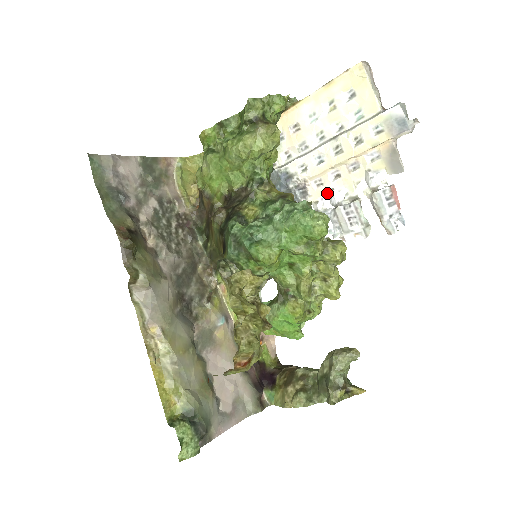
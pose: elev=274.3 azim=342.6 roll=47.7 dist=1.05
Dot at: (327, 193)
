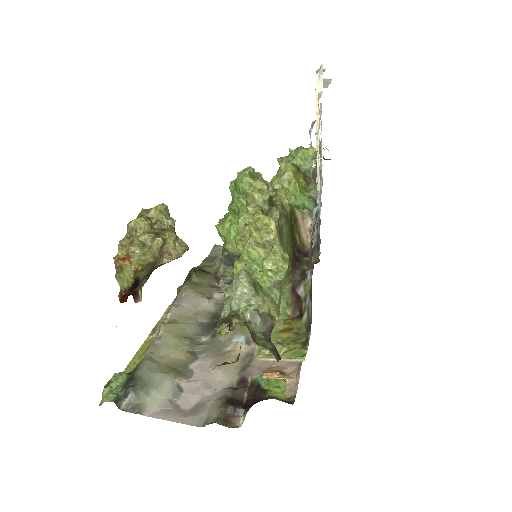
Dot at: (319, 184)
